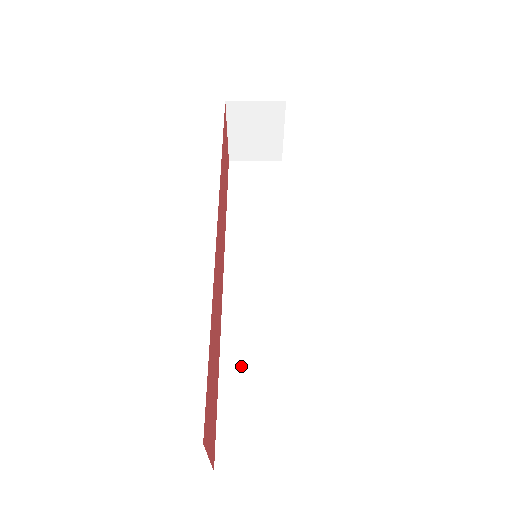
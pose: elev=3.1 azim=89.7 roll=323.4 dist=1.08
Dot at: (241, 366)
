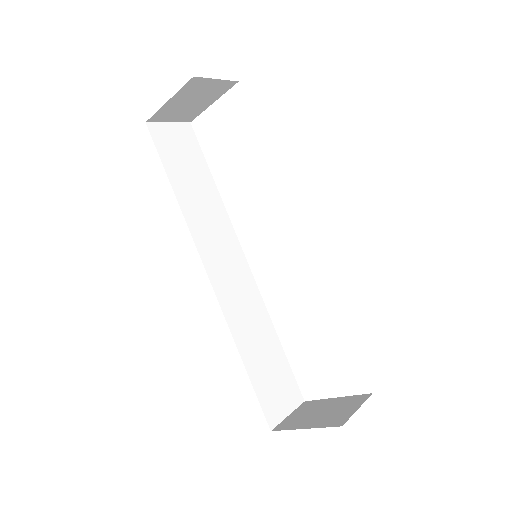
Dot at: (251, 347)
